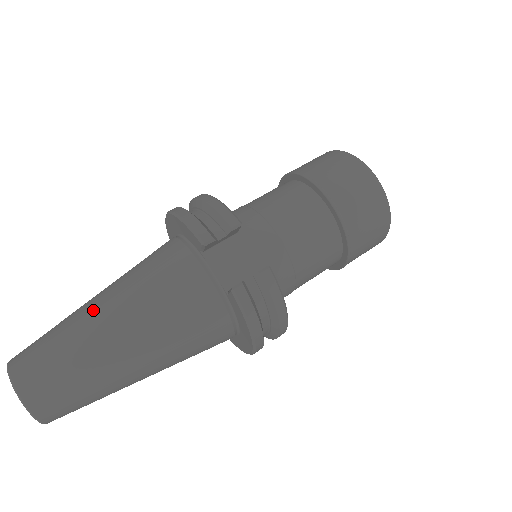
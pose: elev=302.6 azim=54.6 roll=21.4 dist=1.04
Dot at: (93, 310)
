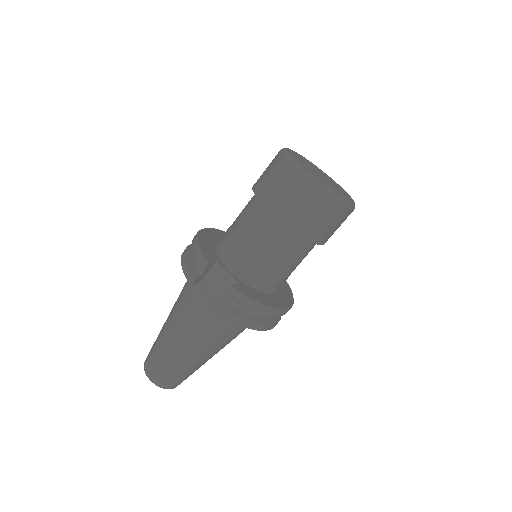
Dot at: (165, 328)
